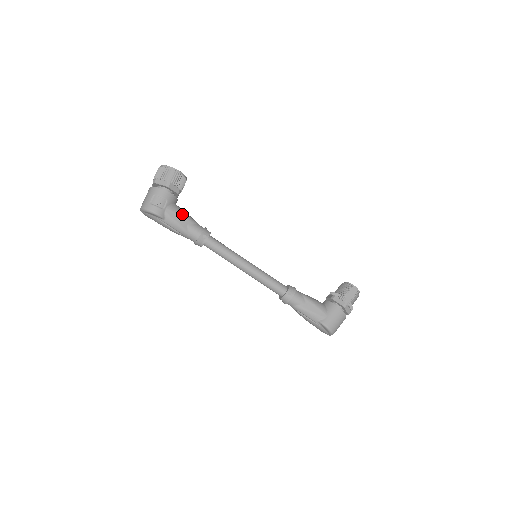
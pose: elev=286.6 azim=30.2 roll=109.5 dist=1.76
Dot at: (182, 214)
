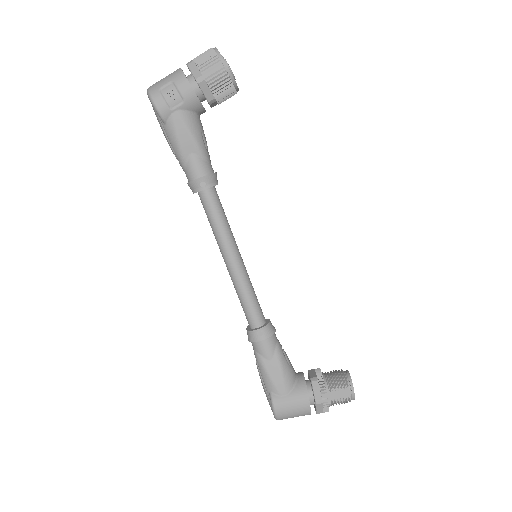
Dot at: (193, 134)
